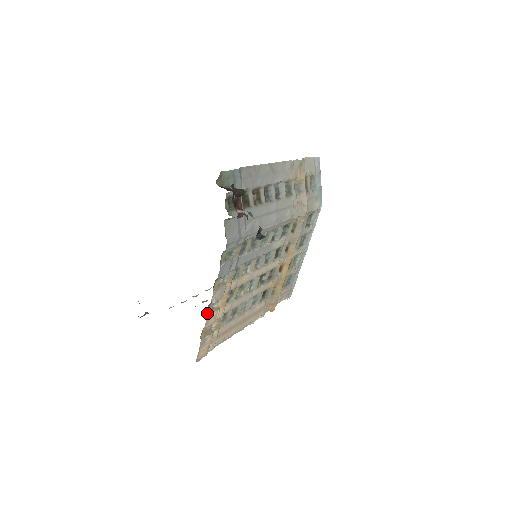
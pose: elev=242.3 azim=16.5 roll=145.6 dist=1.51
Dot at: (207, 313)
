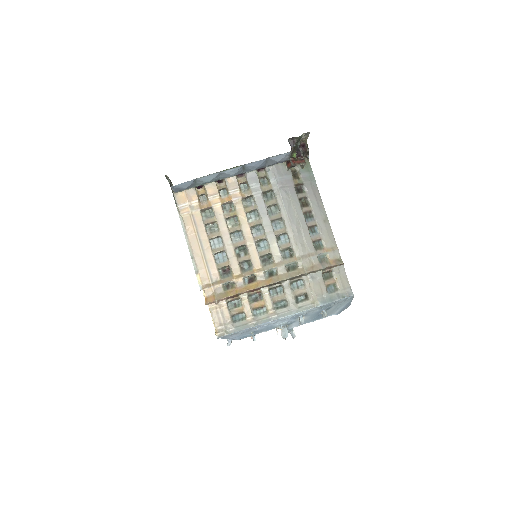
Dot at: (217, 185)
